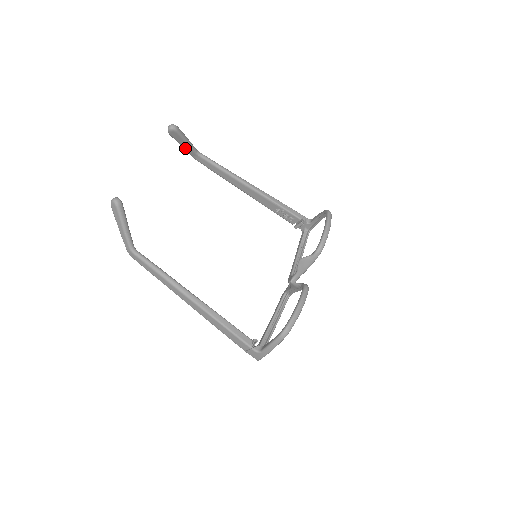
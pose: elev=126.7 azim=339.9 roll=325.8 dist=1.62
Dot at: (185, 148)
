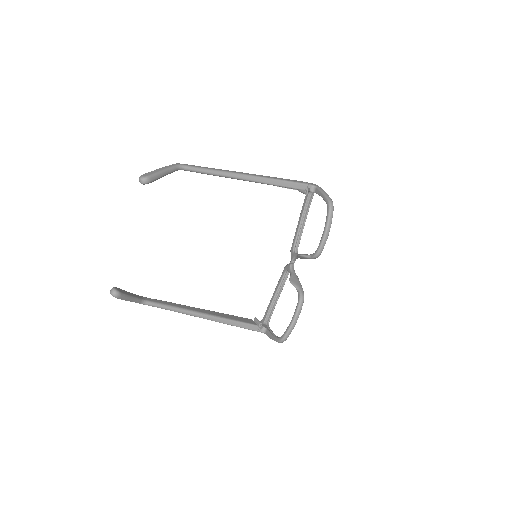
Dot at: occluded
